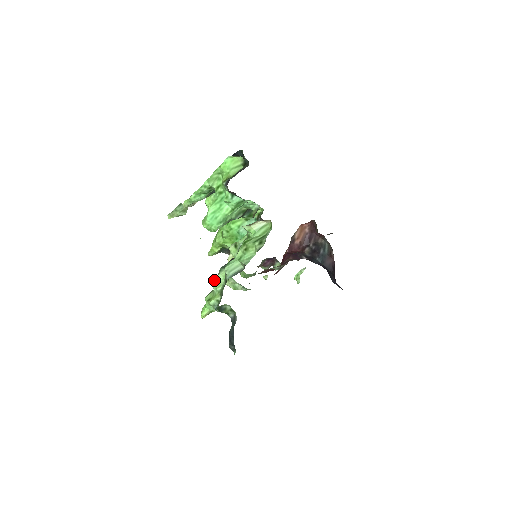
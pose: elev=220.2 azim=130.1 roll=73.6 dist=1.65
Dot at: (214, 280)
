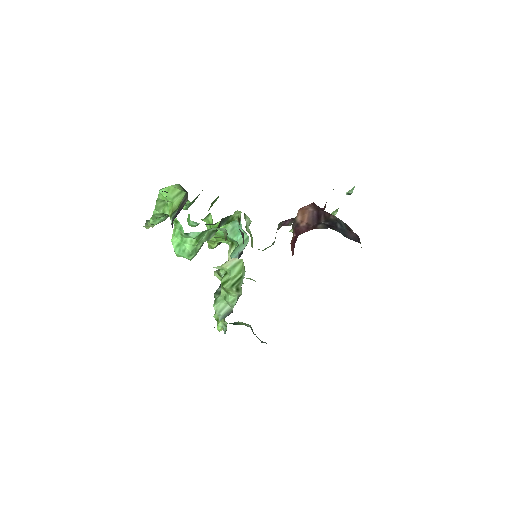
Dot at: (213, 305)
